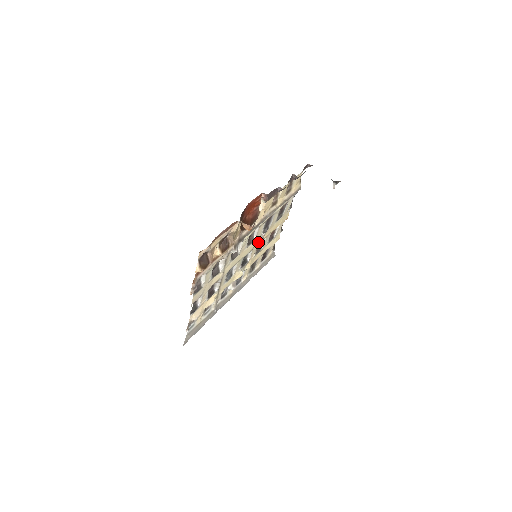
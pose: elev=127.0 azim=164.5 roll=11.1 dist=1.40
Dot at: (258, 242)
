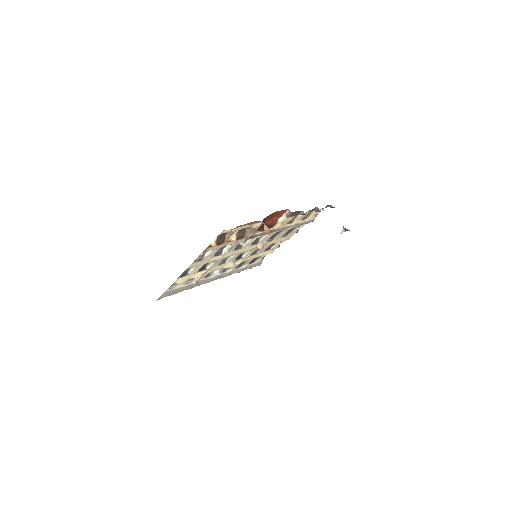
Dot at: (260, 246)
